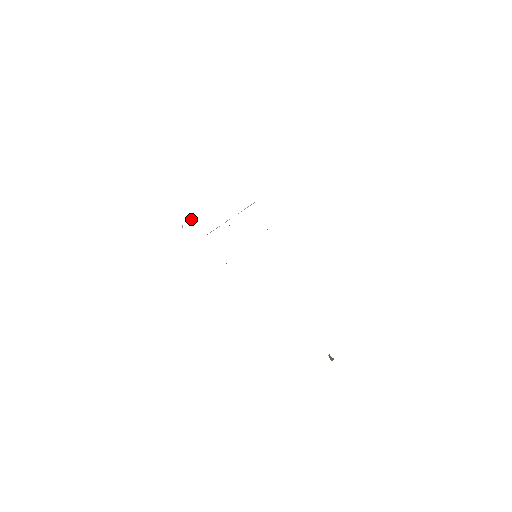
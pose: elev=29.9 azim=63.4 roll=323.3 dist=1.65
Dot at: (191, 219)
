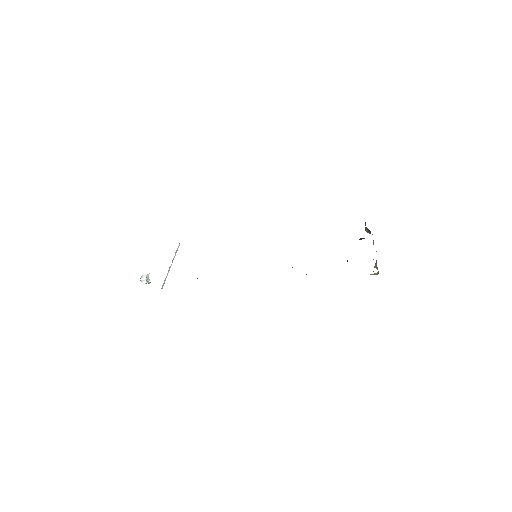
Dot at: (144, 278)
